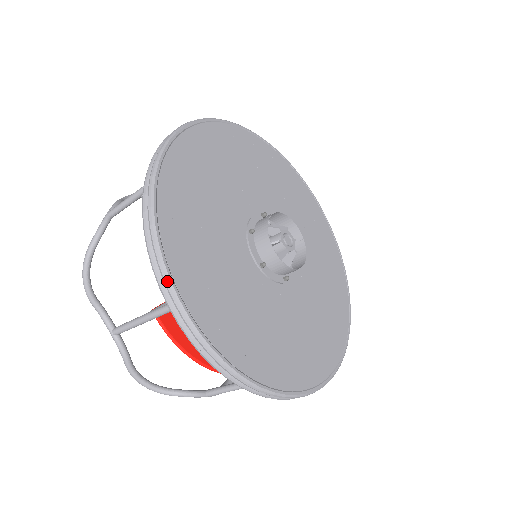
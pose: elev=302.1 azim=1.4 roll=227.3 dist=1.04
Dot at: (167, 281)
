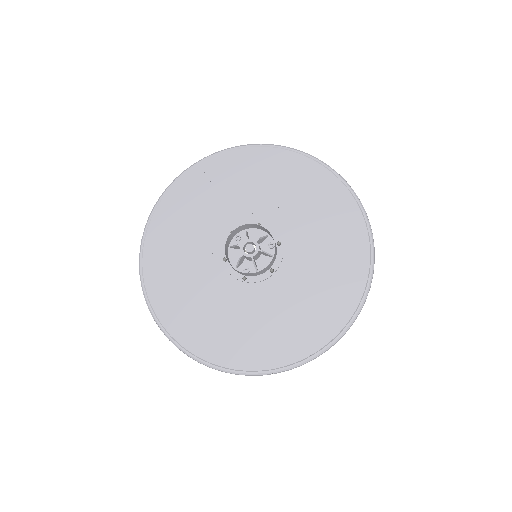
Dot at: occluded
